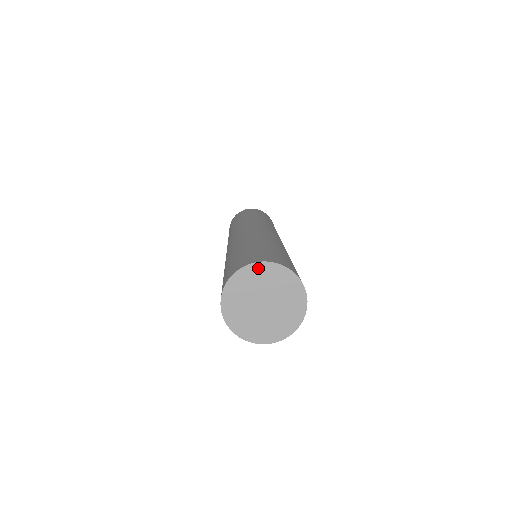
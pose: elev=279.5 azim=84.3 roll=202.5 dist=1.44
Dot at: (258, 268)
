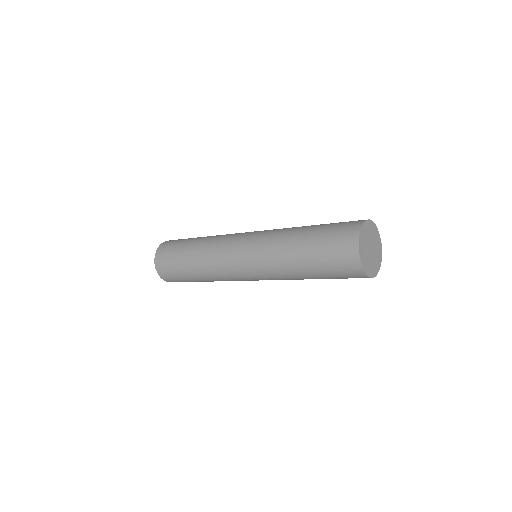
Dot at: (364, 228)
